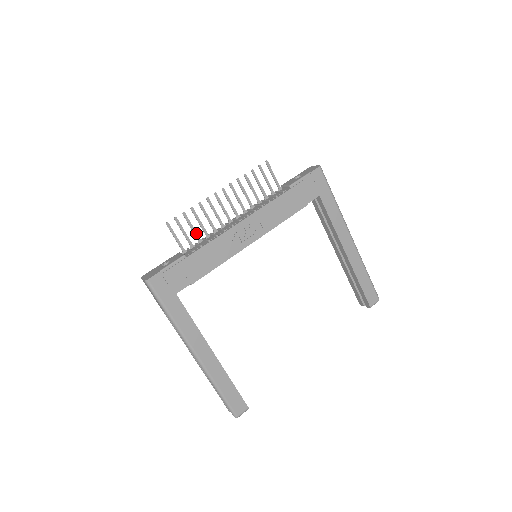
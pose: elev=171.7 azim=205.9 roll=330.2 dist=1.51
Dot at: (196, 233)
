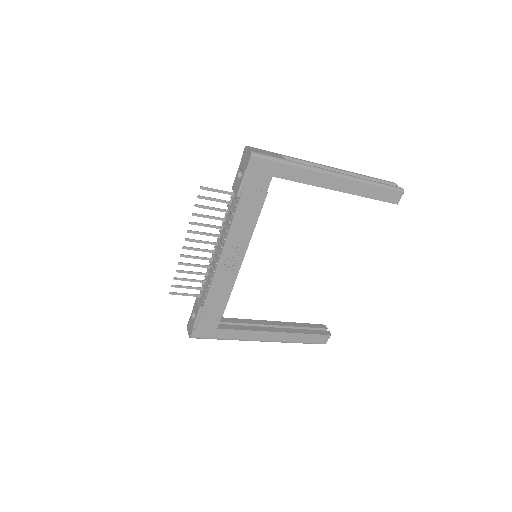
Dot at: (196, 280)
